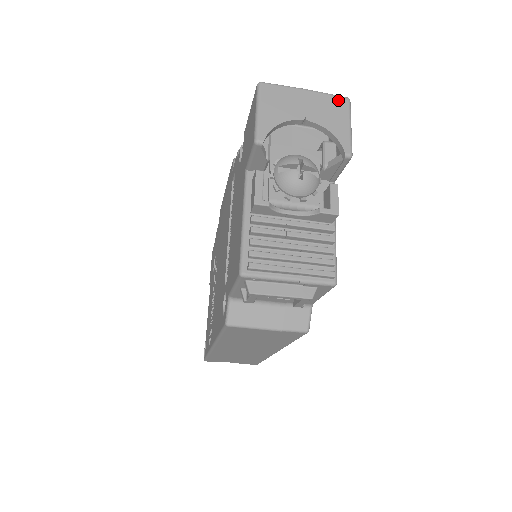
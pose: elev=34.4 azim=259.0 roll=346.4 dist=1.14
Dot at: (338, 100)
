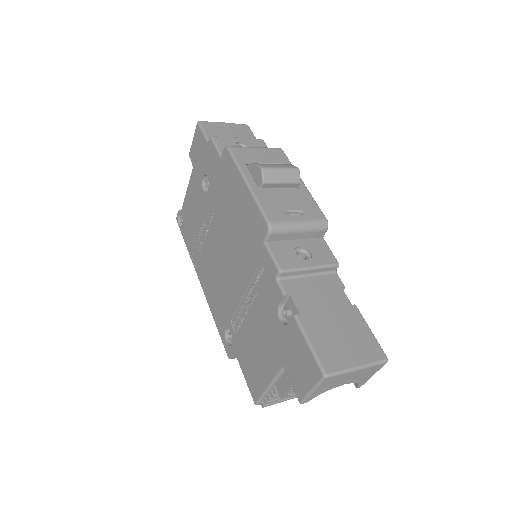
Dot at: (378, 366)
